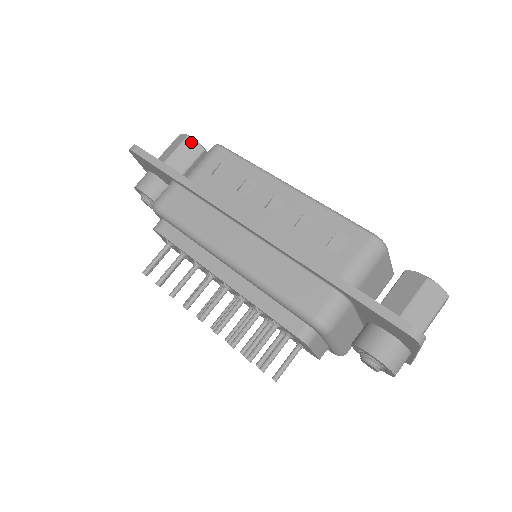
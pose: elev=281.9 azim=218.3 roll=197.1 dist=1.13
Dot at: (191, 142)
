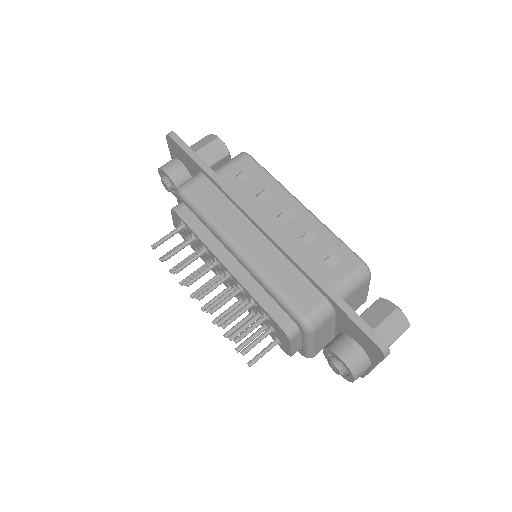
Dot at: (220, 143)
